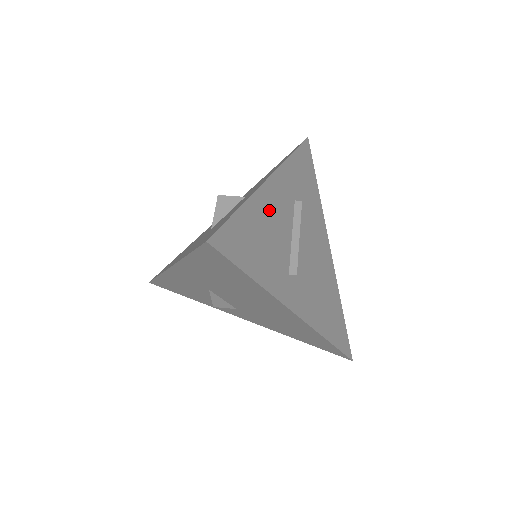
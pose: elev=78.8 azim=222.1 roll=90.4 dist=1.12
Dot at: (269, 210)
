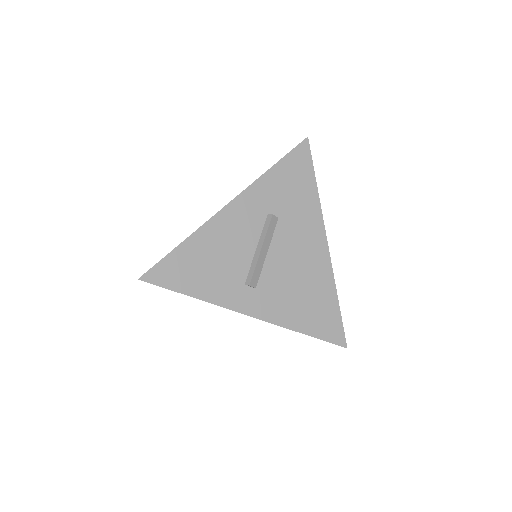
Dot at: (223, 234)
